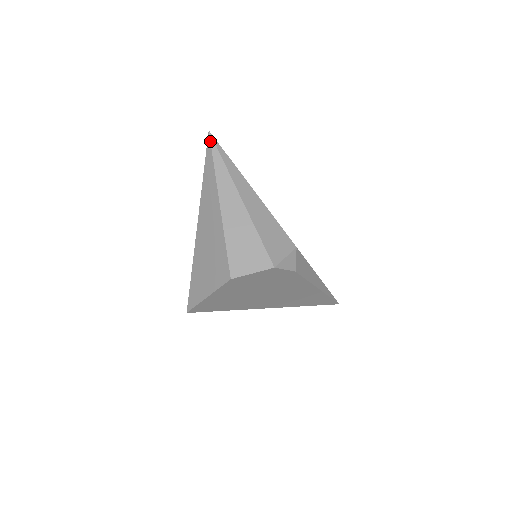
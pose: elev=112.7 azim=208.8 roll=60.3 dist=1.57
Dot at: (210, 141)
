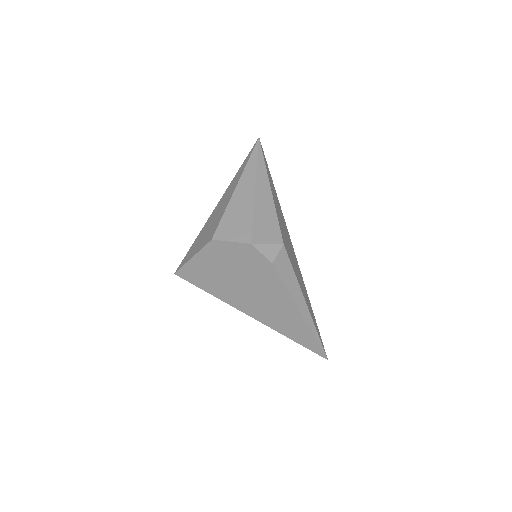
Dot at: (256, 144)
